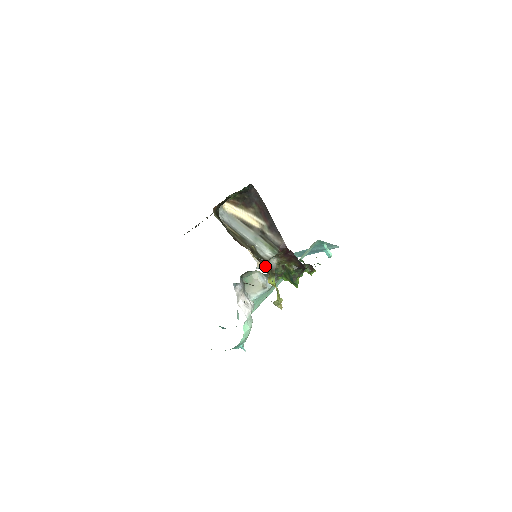
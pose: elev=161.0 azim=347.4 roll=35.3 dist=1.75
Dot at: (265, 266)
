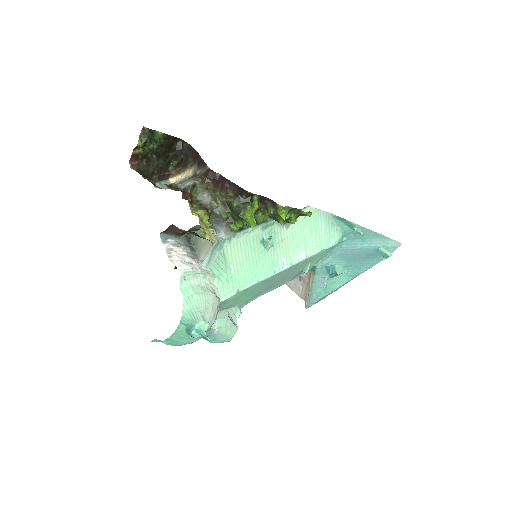
Dot at: (315, 301)
